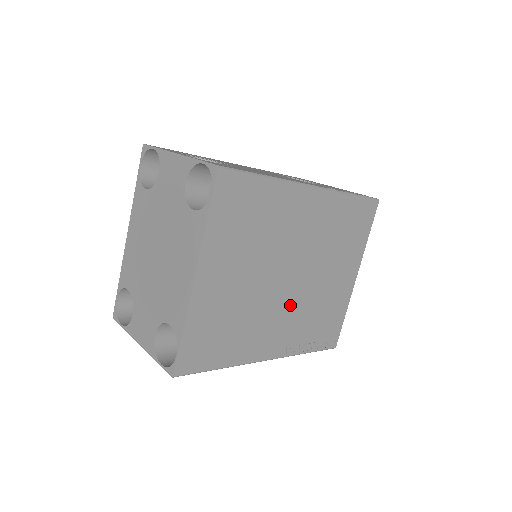
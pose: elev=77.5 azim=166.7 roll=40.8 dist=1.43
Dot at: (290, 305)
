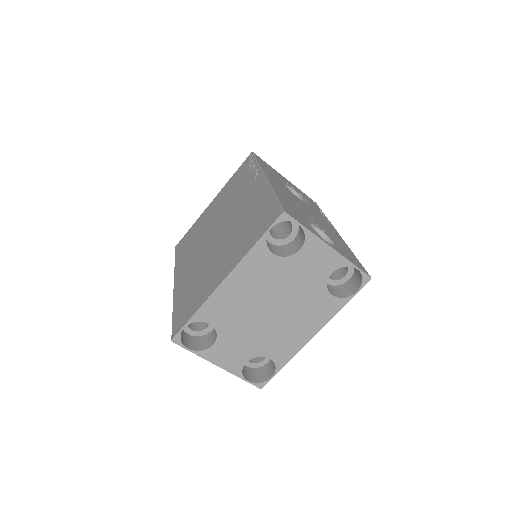
Dot at: occluded
